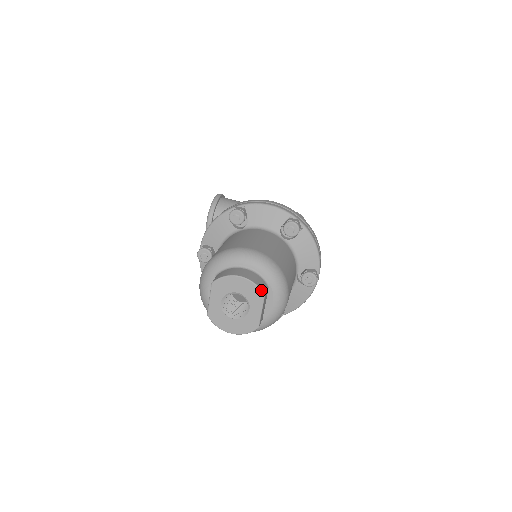
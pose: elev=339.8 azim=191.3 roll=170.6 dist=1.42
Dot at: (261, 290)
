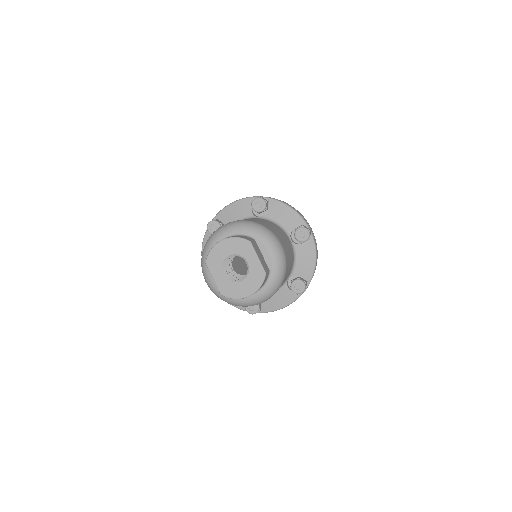
Dot at: (244, 239)
